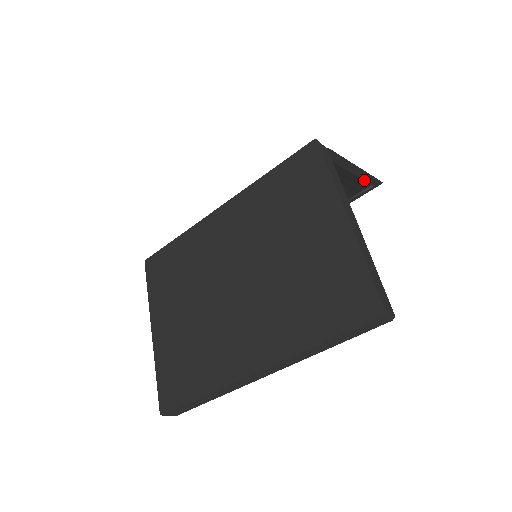
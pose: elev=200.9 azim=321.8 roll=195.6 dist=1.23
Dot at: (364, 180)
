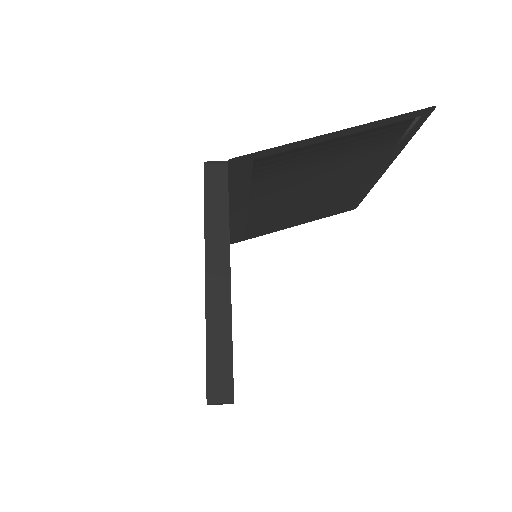
Dot at: (388, 121)
